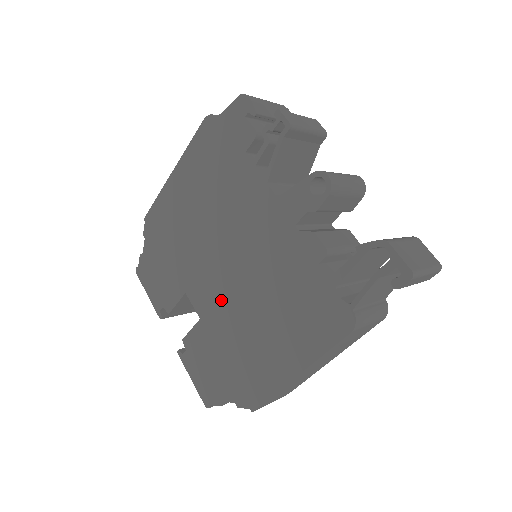
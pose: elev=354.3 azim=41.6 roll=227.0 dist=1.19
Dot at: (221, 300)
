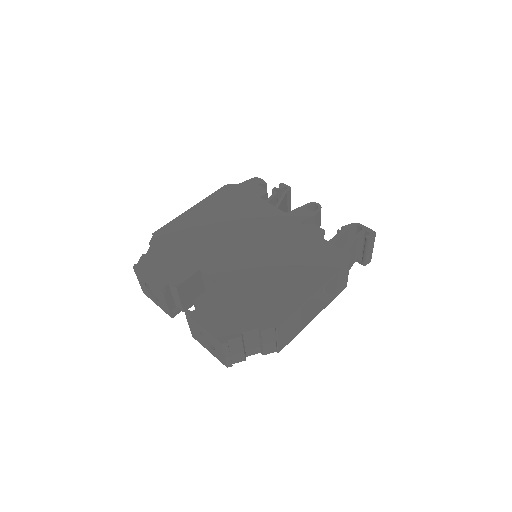
Dot at: (241, 266)
